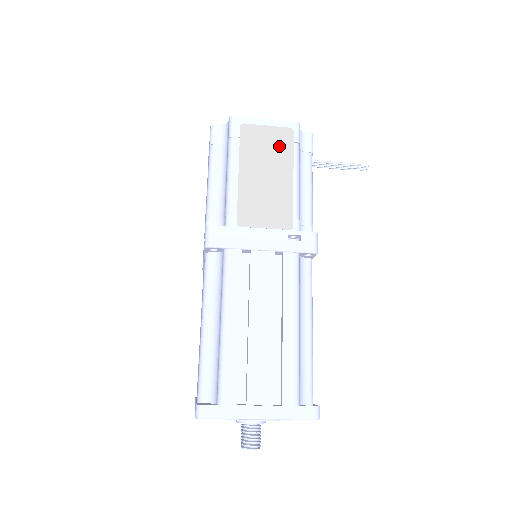
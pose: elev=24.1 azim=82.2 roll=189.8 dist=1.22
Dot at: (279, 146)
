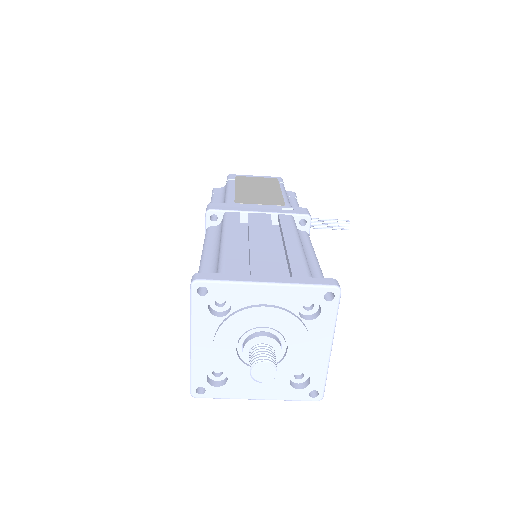
Dot at: (267, 182)
